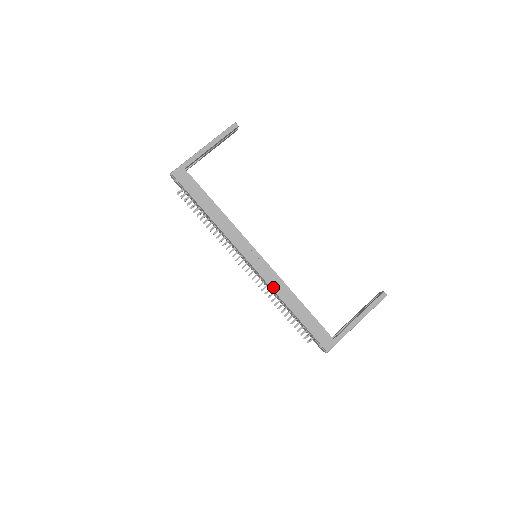
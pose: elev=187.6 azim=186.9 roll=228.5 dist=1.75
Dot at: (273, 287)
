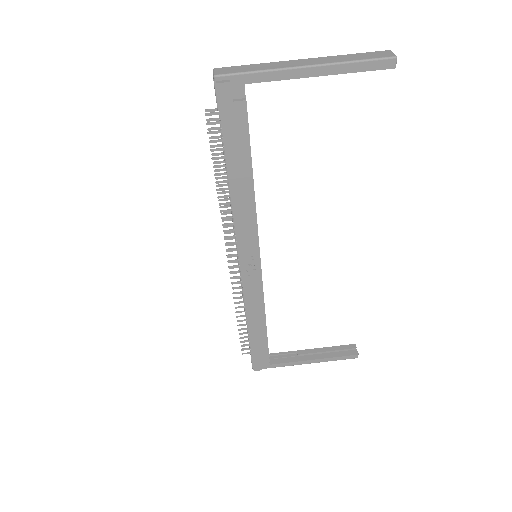
Dot at: (248, 302)
